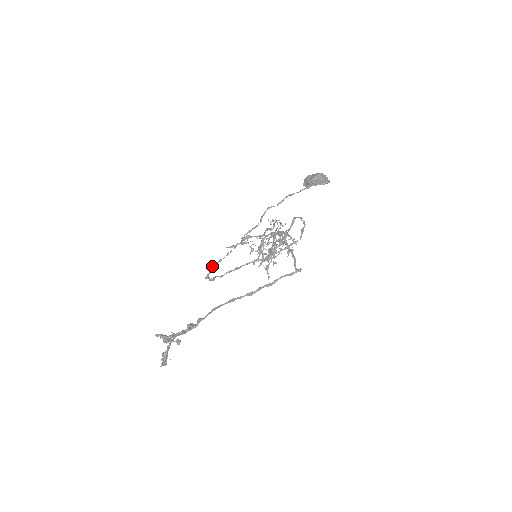
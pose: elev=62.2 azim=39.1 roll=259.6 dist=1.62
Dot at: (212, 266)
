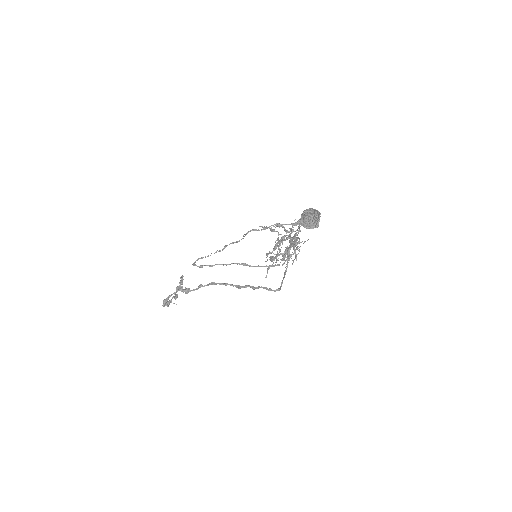
Dot at: (197, 259)
